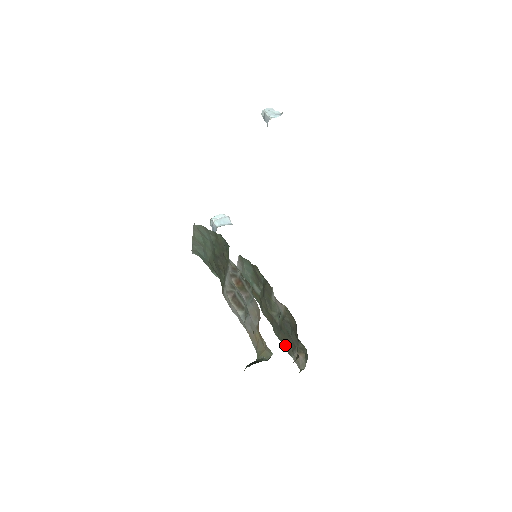
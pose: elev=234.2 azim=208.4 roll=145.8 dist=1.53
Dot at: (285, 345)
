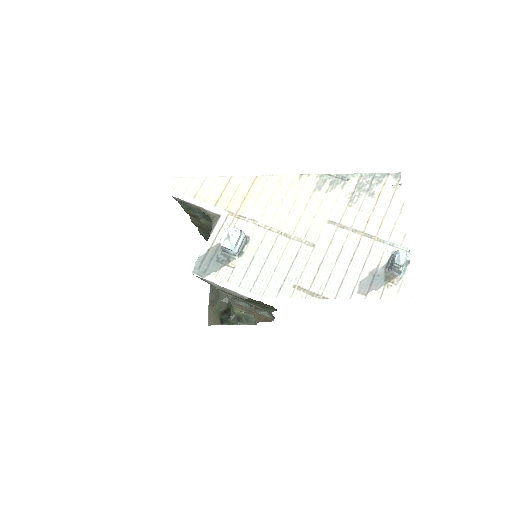
Dot at: (207, 240)
